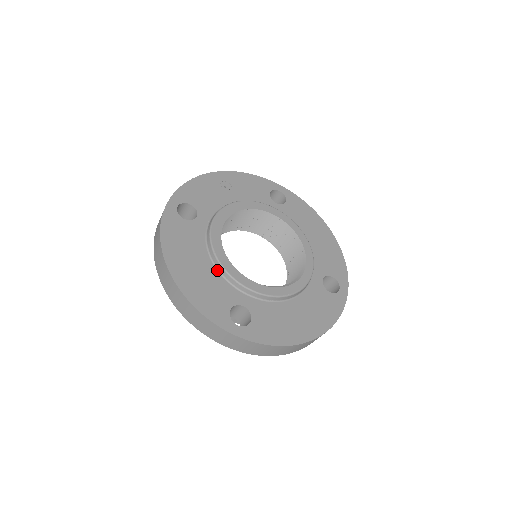
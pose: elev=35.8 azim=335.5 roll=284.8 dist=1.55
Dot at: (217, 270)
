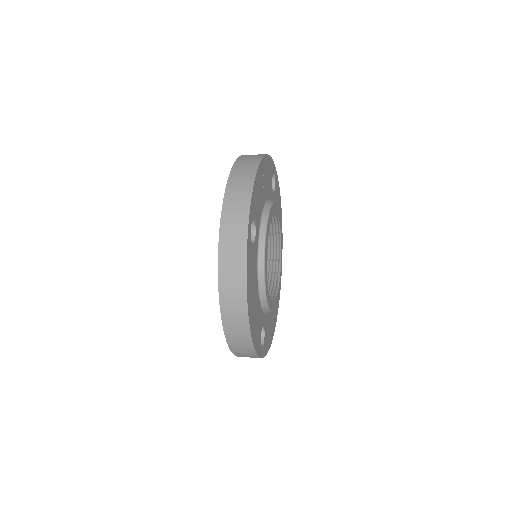
Dot at: (259, 297)
